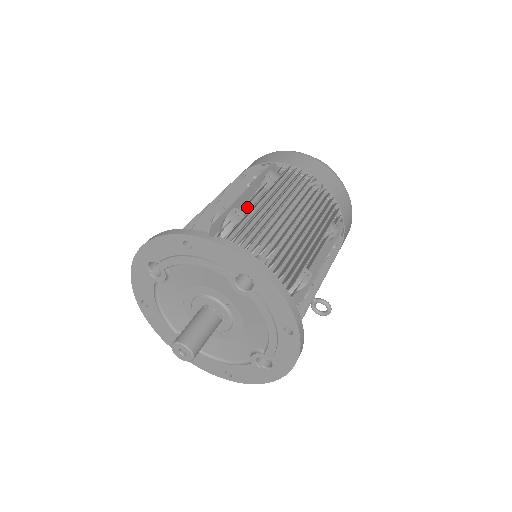
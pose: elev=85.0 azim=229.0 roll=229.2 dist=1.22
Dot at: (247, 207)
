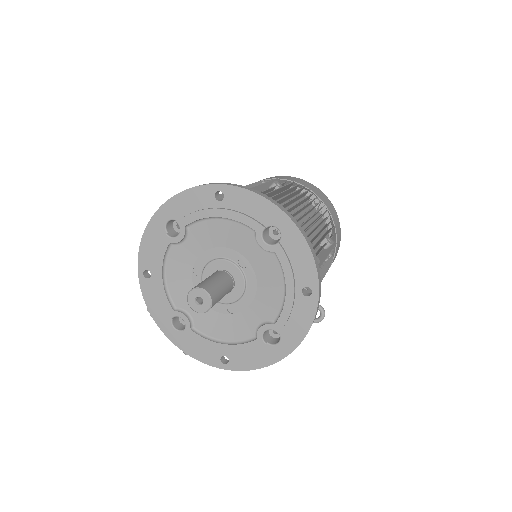
Dot at: occluded
